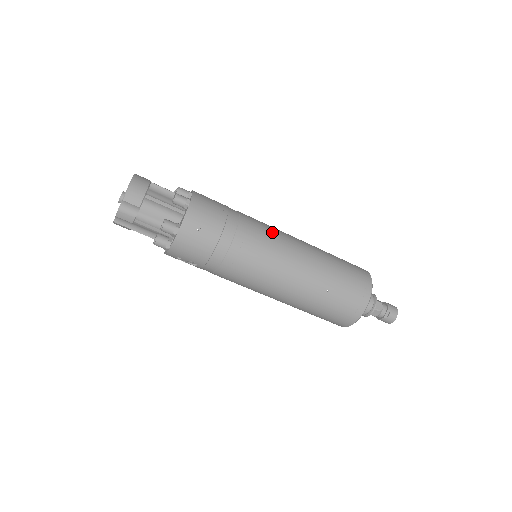
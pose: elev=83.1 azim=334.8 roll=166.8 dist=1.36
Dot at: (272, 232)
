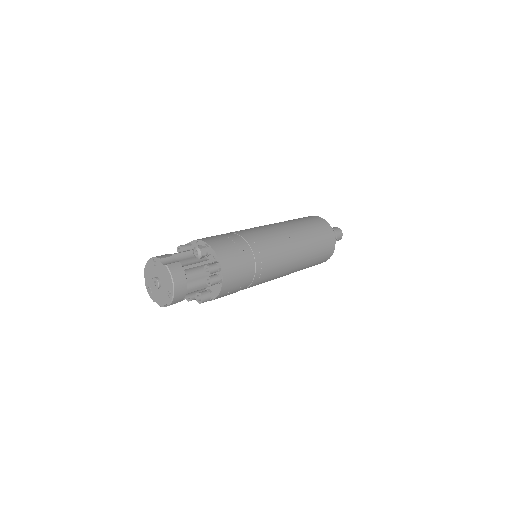
Dot at: (277, 256)
